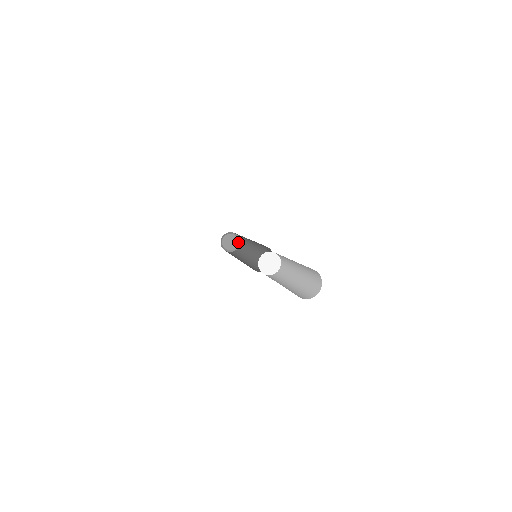
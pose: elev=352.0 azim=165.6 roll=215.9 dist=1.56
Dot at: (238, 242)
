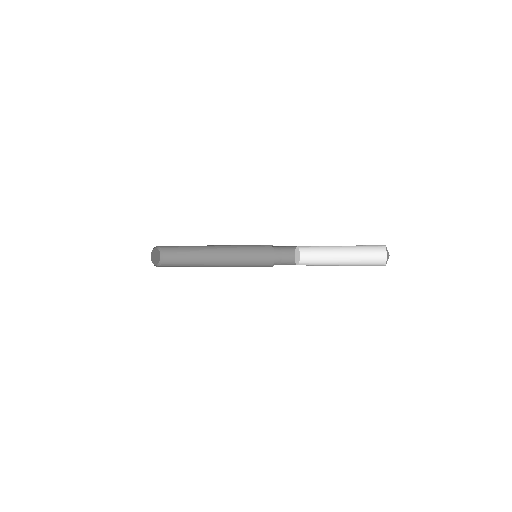
Dot at: (160, 259)
